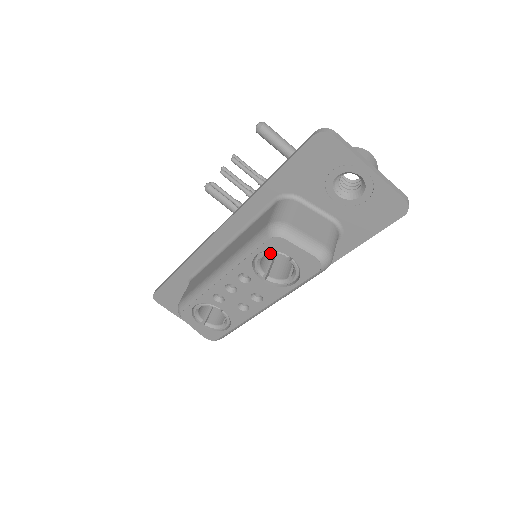
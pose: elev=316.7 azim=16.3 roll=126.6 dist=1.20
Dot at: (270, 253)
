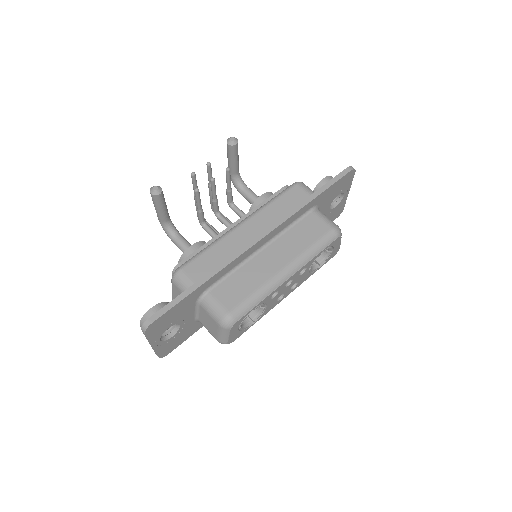
Dot at: (329, 248)
